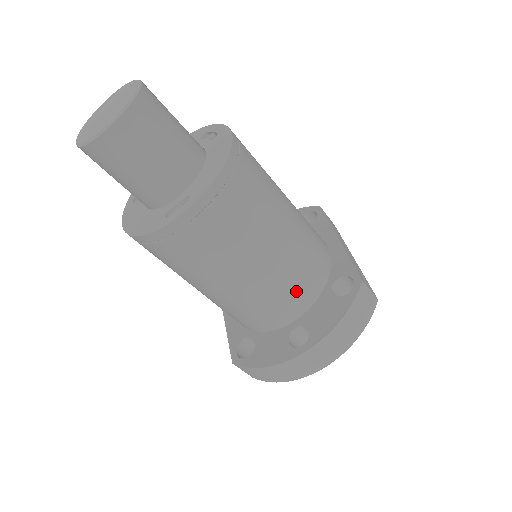
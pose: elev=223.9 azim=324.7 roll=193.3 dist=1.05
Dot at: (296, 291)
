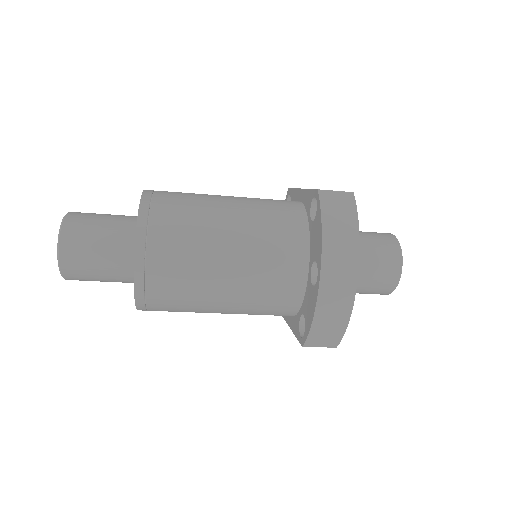
Dot at: (281, 244)
